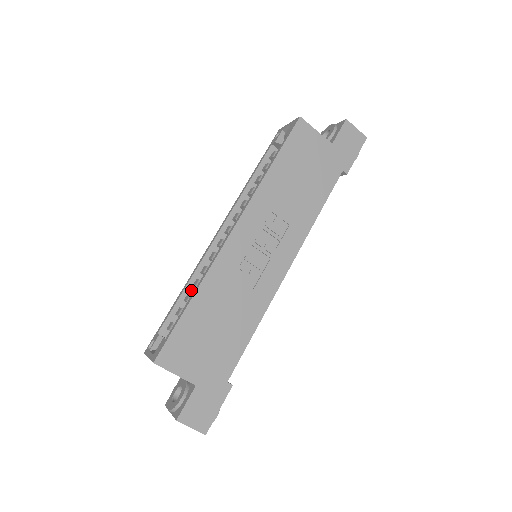
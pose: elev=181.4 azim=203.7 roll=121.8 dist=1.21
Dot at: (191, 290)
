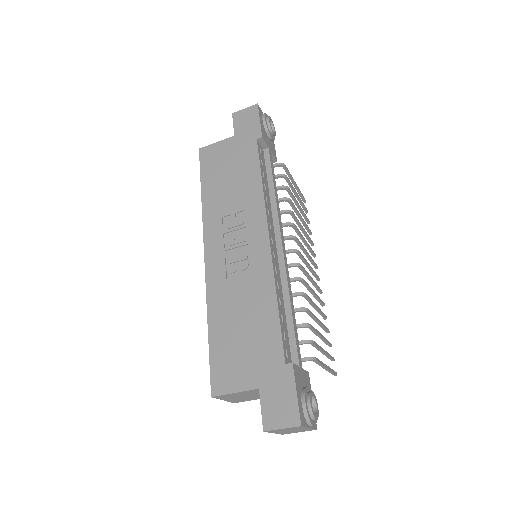
Dot at: occluded
